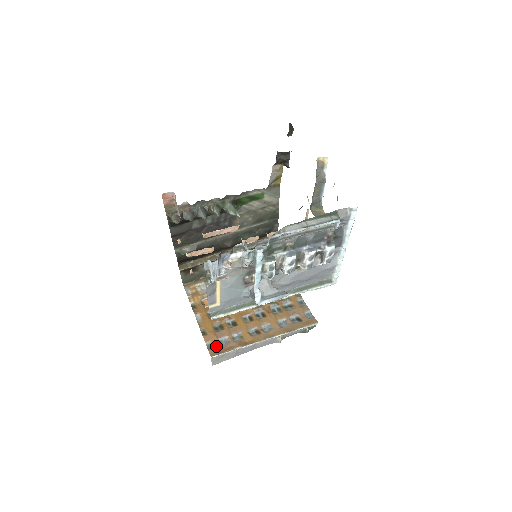
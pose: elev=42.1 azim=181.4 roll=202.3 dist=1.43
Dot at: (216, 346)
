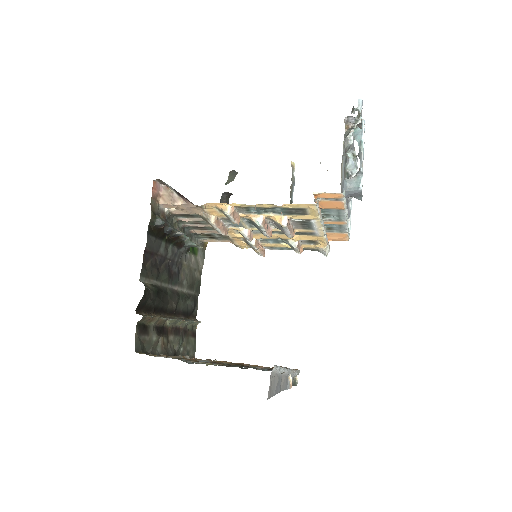
Dot at: occluded
